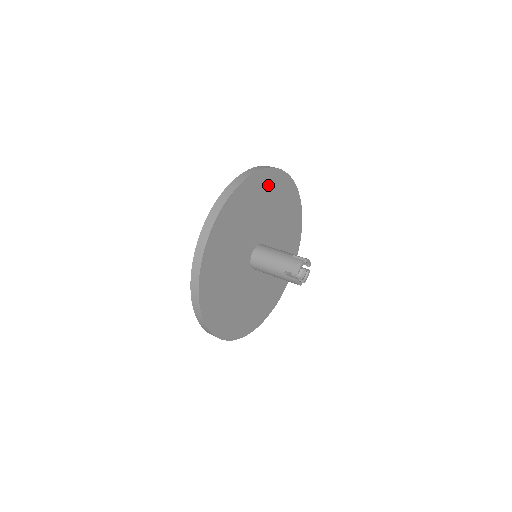
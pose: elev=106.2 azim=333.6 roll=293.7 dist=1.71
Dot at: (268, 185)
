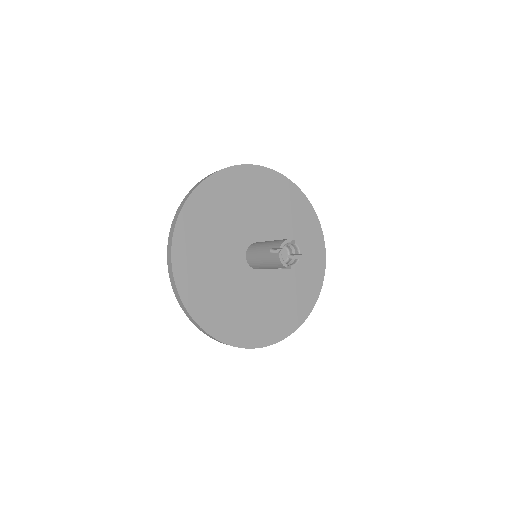
Dot at: (193, 226)
